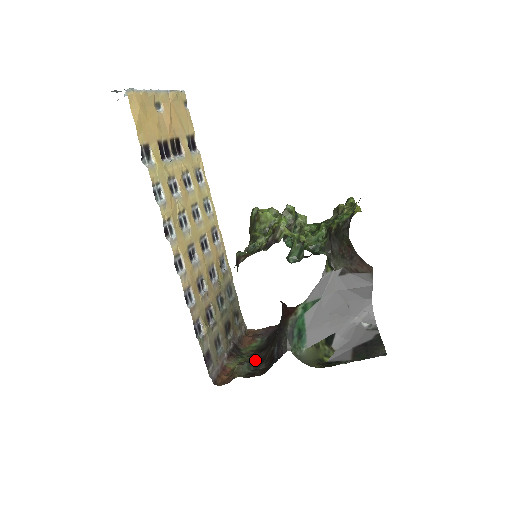
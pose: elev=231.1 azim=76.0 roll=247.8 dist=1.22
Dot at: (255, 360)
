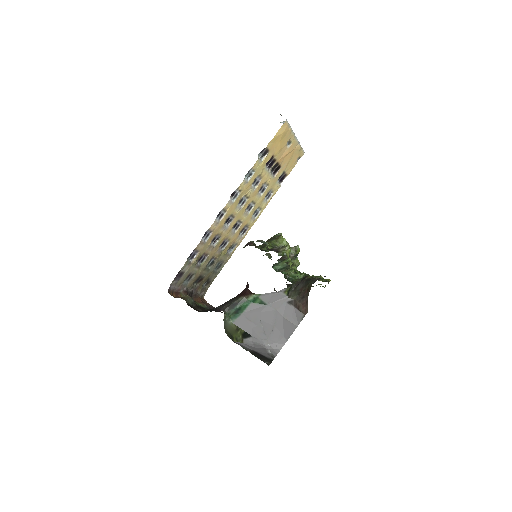
Dot at: (198, 306)
